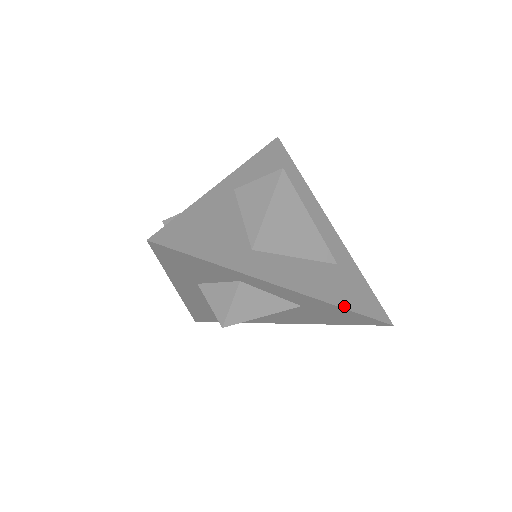
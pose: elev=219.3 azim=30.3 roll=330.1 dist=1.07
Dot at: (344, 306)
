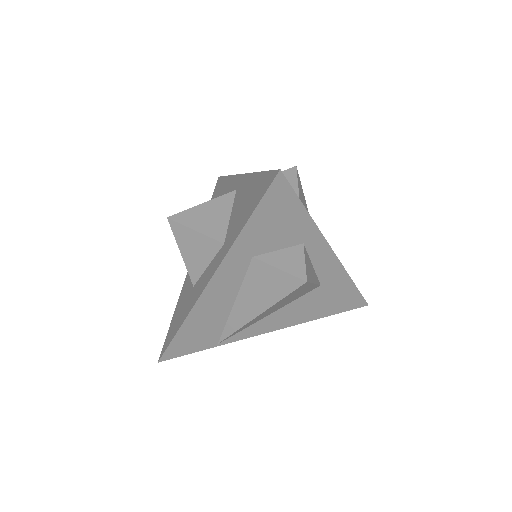
Dot at: (351, 280)
